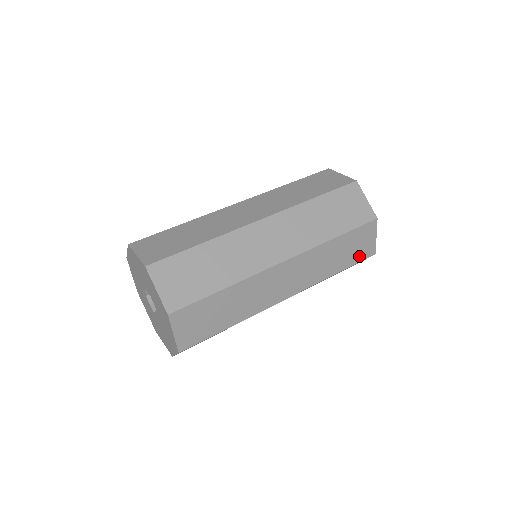
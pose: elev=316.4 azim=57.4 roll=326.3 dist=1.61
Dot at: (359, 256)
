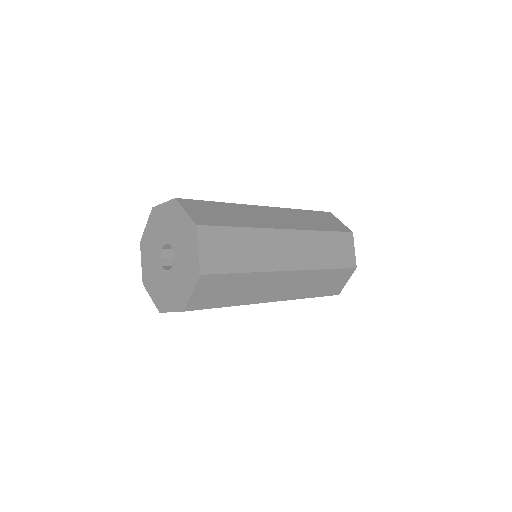
Dot at: (330, 291)
